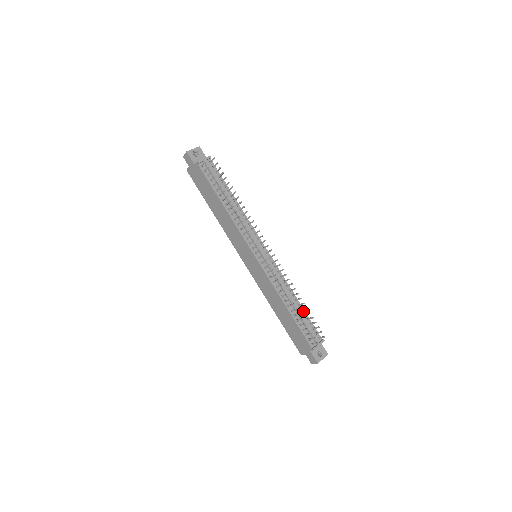
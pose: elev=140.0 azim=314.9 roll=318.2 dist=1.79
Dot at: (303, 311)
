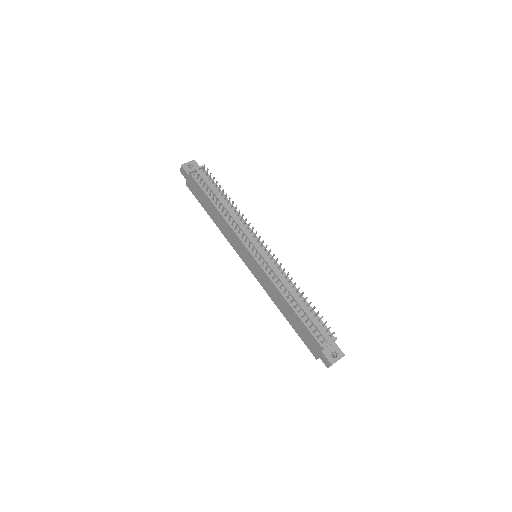
Dot at: (309, 308)
